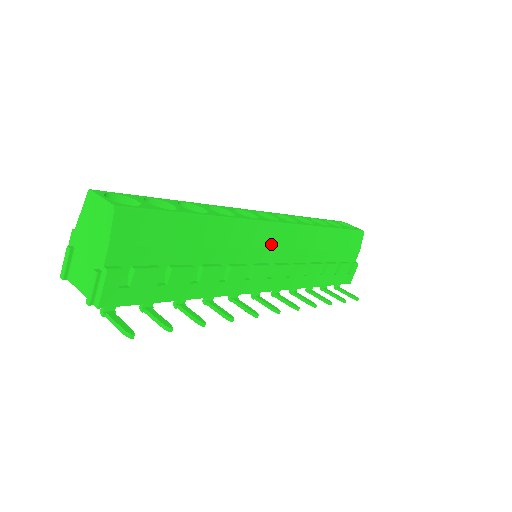
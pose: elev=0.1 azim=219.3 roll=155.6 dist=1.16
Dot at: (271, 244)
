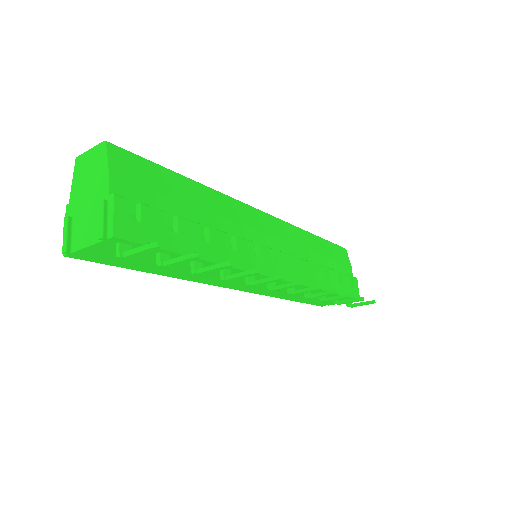
Dot at: (265, 230)
